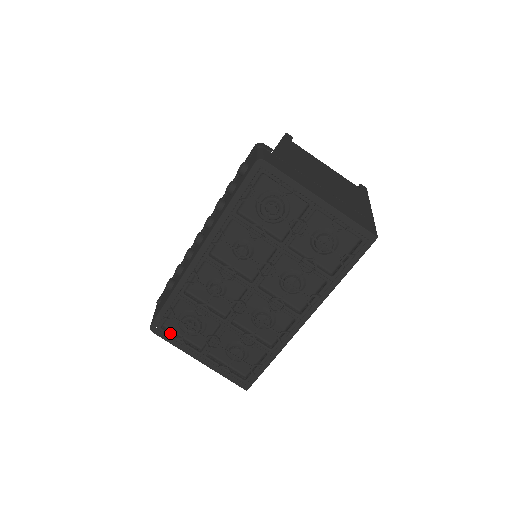
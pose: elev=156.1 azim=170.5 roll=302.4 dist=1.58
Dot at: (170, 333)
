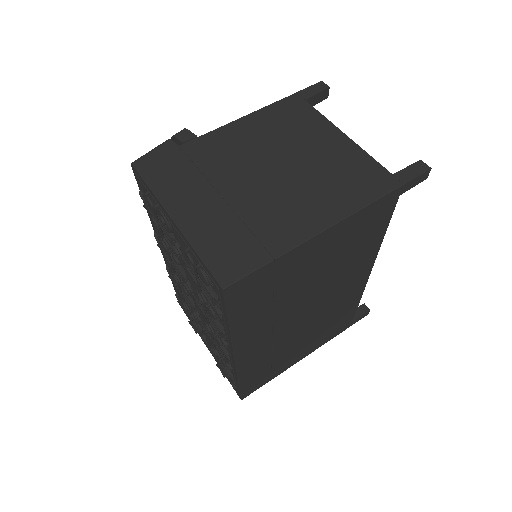
Dot at: occluded
